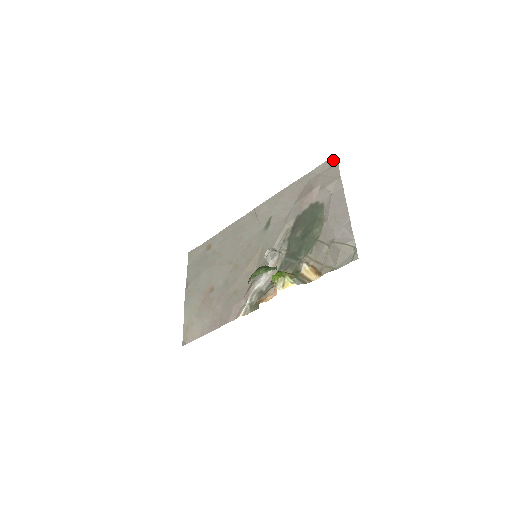
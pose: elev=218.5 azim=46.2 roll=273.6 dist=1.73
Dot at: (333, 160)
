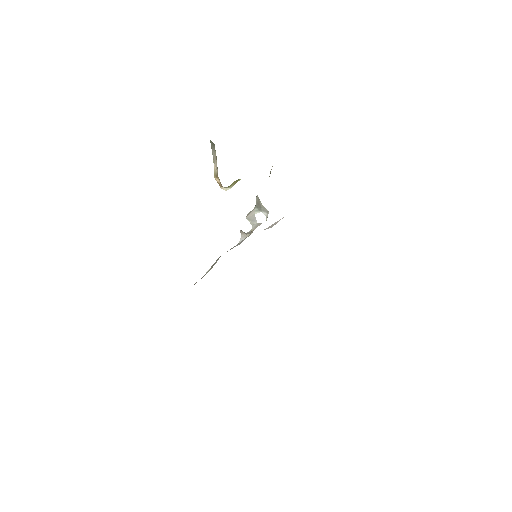
Dot at: occluded
